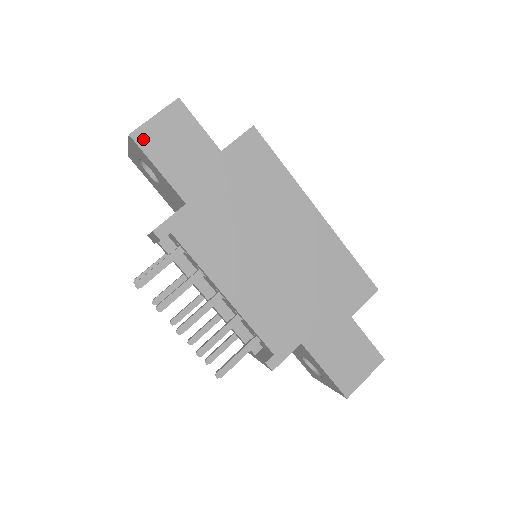
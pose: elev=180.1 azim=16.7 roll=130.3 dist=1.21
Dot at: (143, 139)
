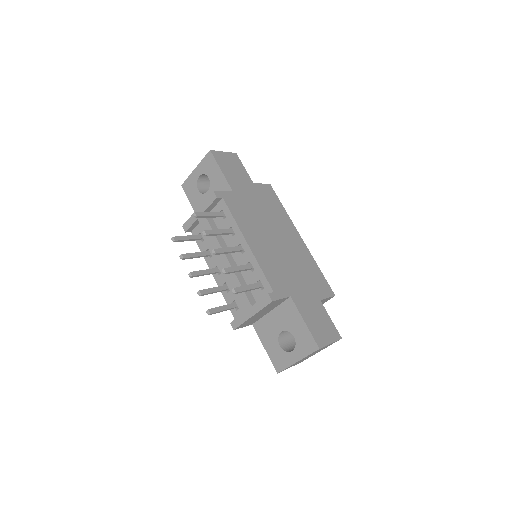
Dot at: (216, 156)
